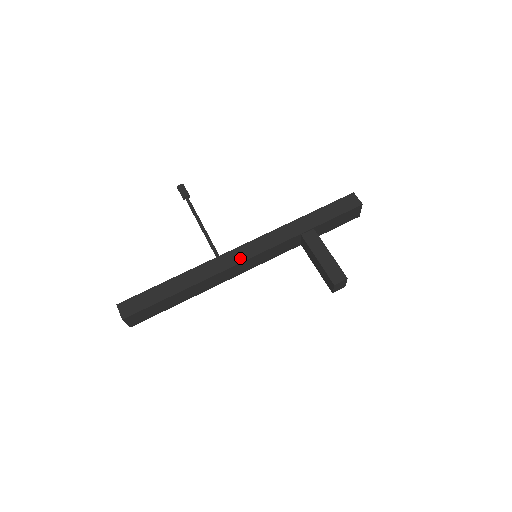
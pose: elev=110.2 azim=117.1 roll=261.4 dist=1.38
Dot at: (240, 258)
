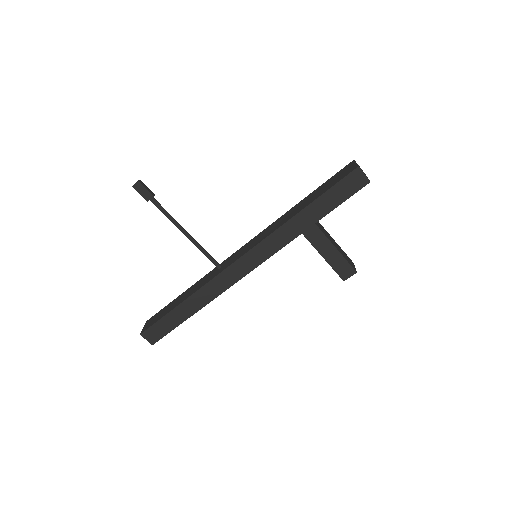
Dot at: (242, 272)
